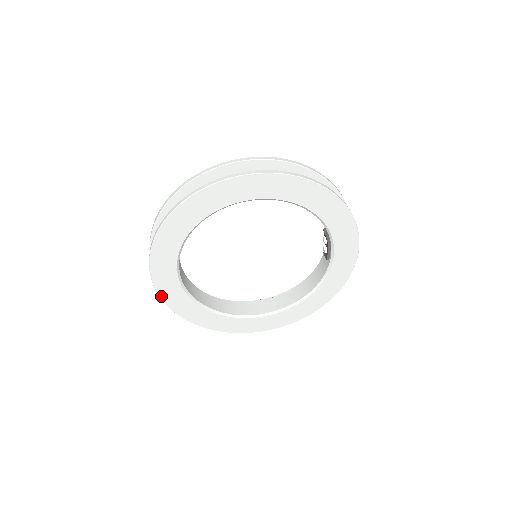
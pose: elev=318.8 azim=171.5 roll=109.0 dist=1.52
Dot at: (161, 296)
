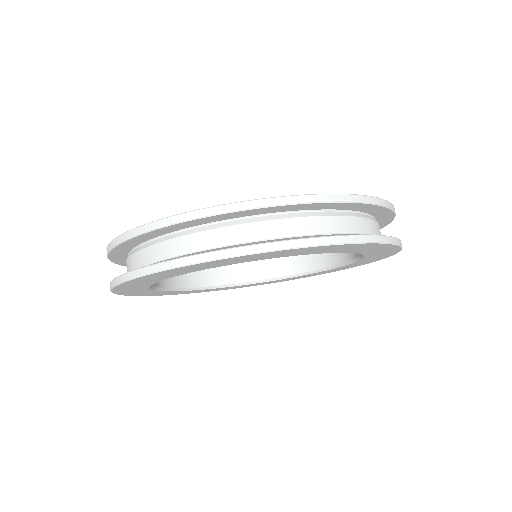
Dot at: (144, 295)
